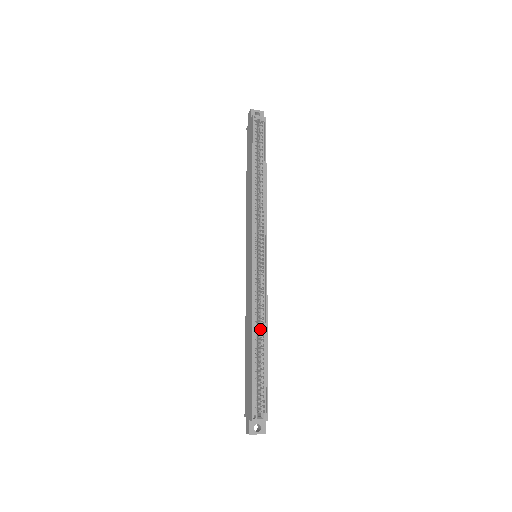
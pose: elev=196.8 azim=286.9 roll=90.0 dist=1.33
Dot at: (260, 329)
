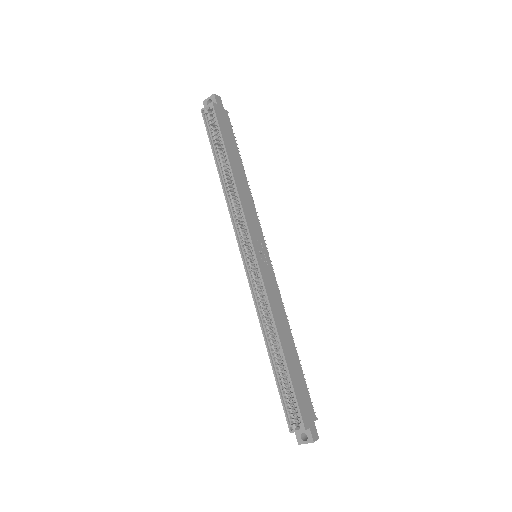
Dot at: (274, 336)
